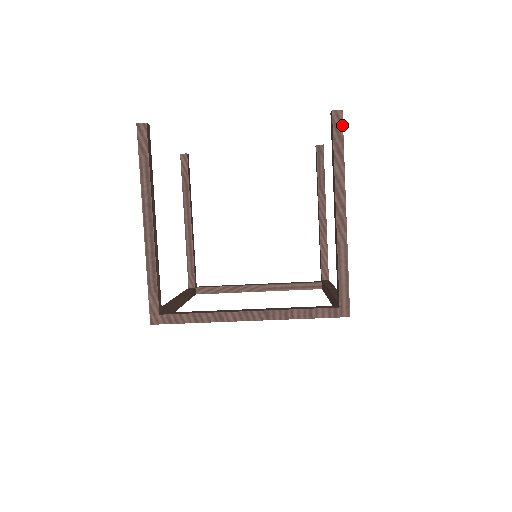
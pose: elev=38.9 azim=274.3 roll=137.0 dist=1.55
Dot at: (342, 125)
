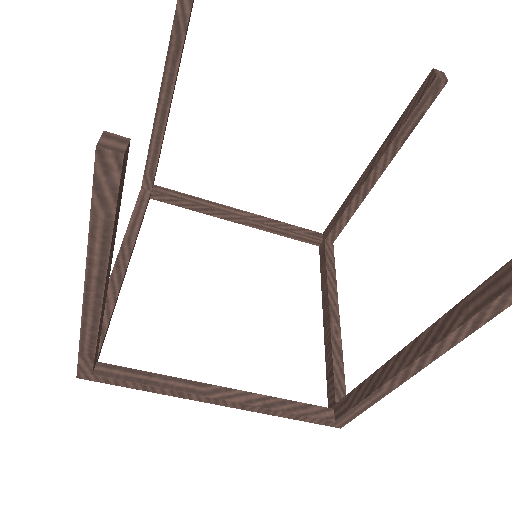
Dot at: out of frame
